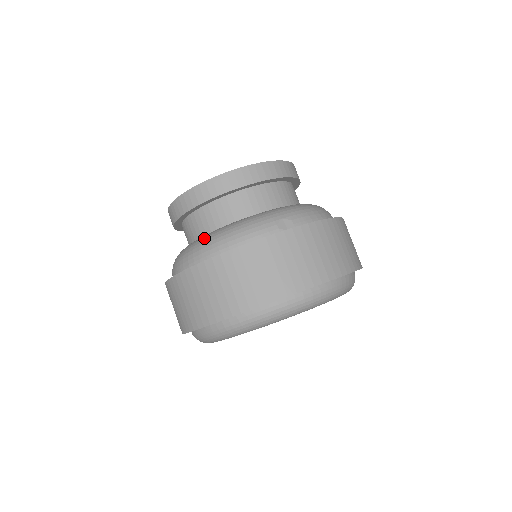
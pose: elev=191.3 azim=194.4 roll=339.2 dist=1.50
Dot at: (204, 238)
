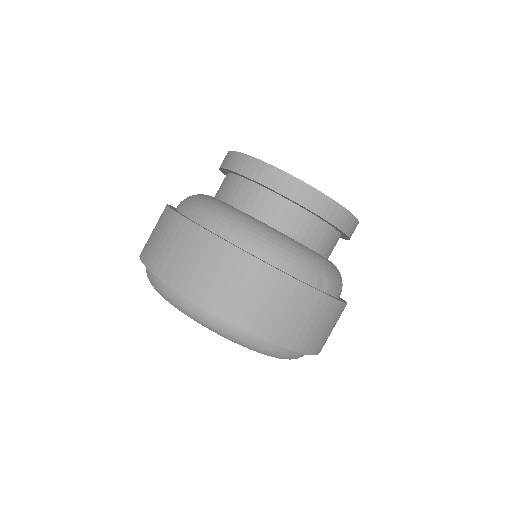
Dot at: (256, 225)
